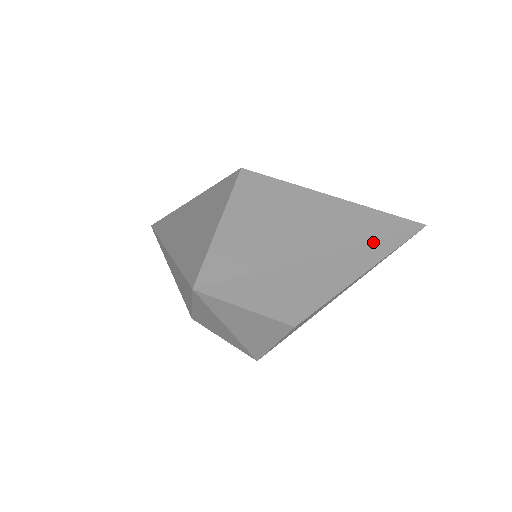
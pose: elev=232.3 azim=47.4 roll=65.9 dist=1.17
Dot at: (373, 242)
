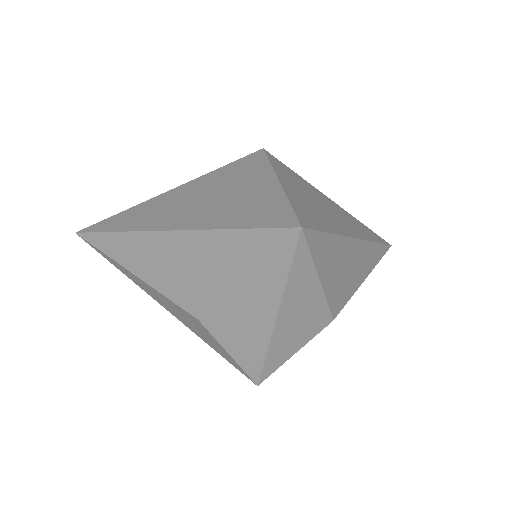
Dot at: (375, 245)
